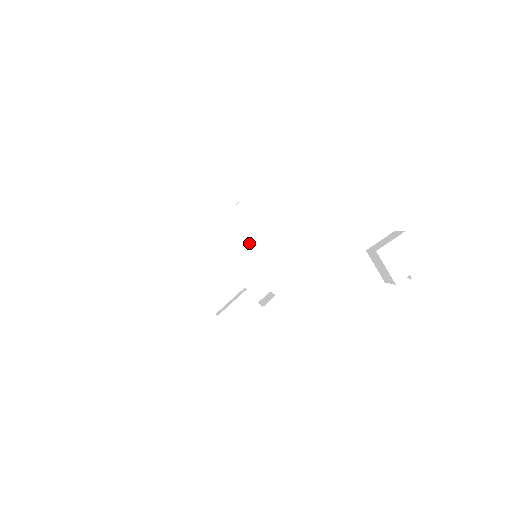
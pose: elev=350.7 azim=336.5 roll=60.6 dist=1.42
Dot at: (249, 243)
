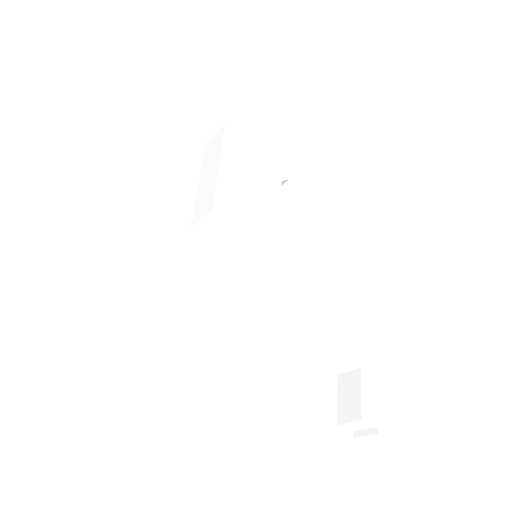
Dot at: (269, 232)
